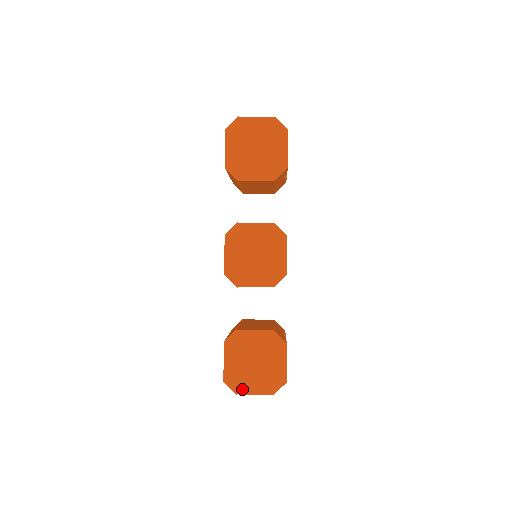
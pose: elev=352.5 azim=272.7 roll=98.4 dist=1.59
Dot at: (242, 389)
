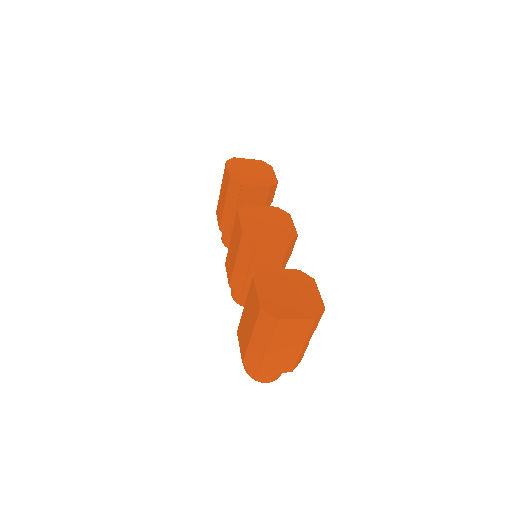
Dot at: (282, 314)
